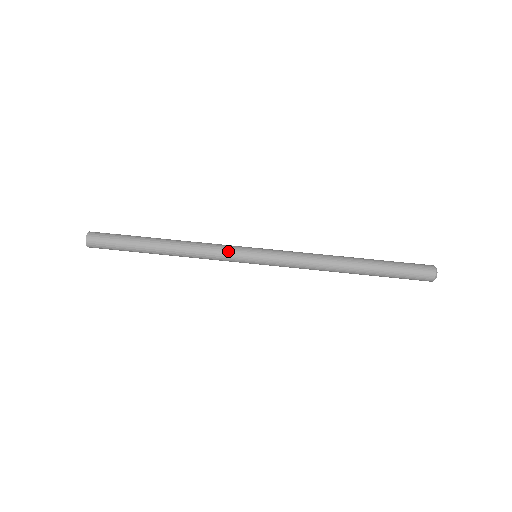
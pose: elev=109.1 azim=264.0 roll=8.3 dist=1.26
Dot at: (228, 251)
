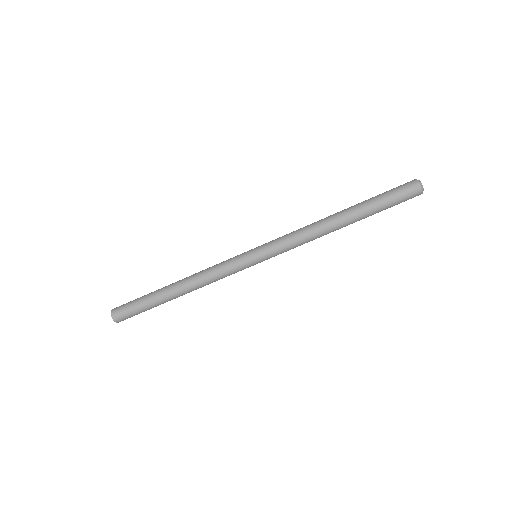
Dot at: (232, 270)
